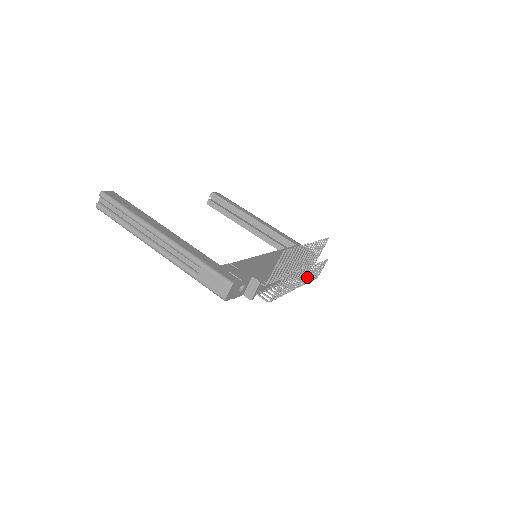
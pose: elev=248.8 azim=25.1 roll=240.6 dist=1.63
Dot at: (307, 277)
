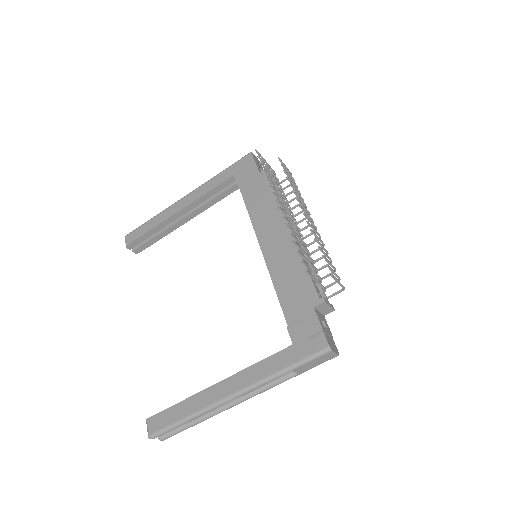
Dot at: occluded
